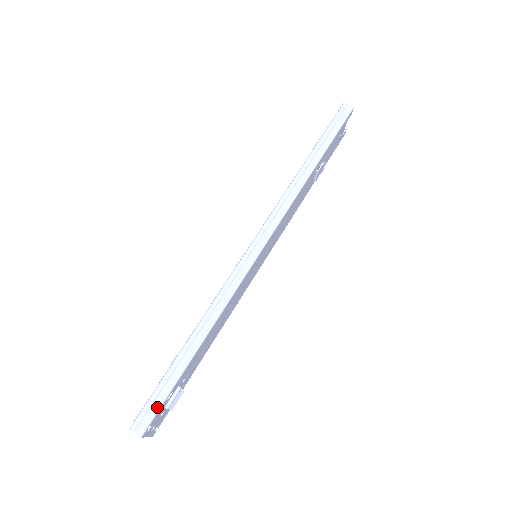
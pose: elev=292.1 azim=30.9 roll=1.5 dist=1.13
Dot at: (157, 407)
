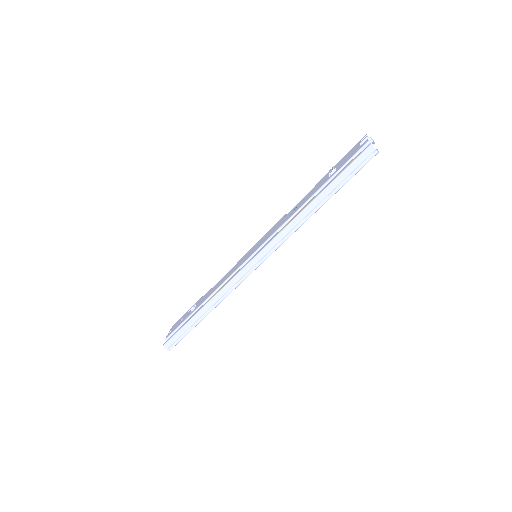
Dot at: (178, 340)
